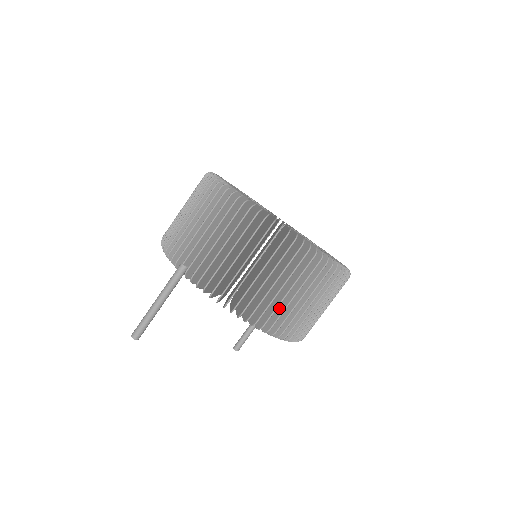
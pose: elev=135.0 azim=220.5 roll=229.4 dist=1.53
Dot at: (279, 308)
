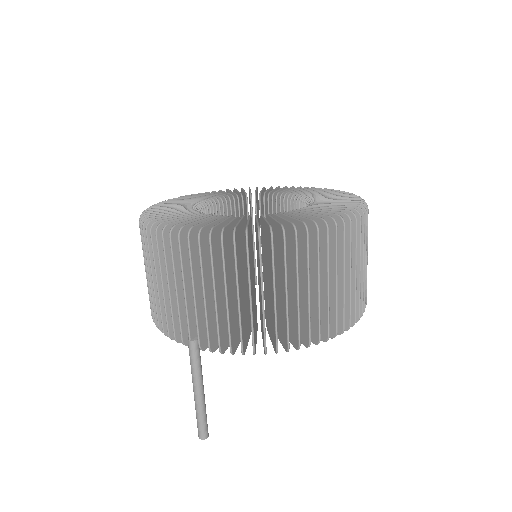
Dot at: (321, 308)
